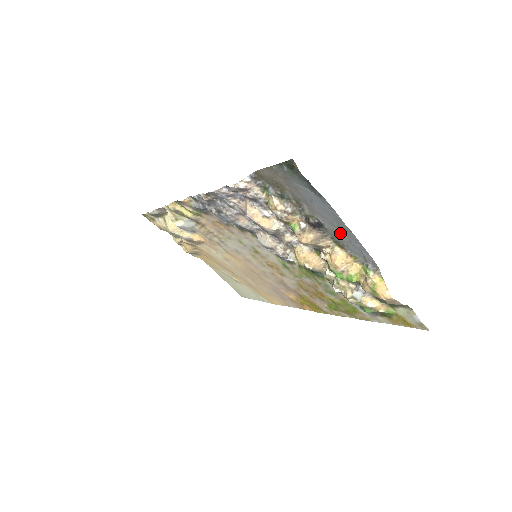
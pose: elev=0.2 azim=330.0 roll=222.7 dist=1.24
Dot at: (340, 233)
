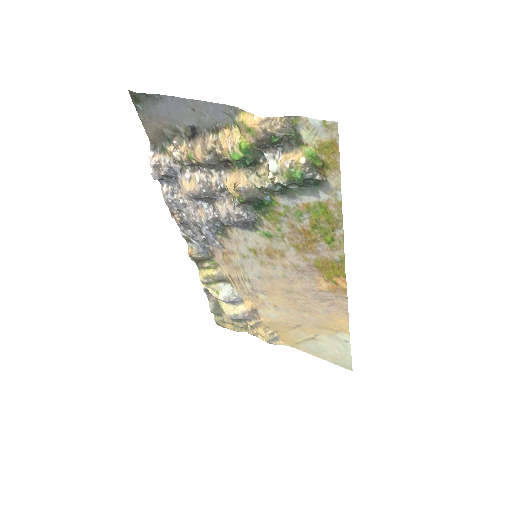
Dot at: (200, 116)
